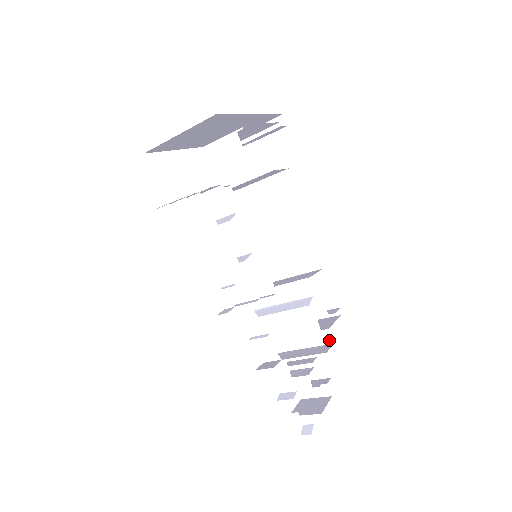
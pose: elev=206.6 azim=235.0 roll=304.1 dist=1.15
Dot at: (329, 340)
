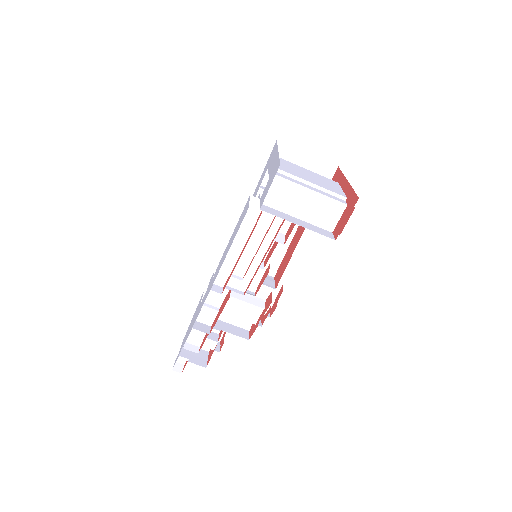
Dot at: (248, 327)
